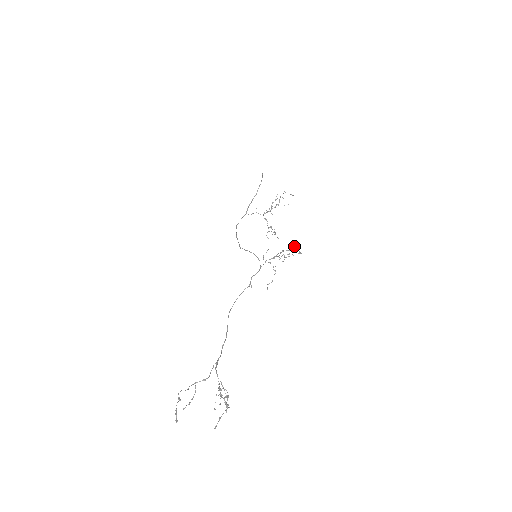
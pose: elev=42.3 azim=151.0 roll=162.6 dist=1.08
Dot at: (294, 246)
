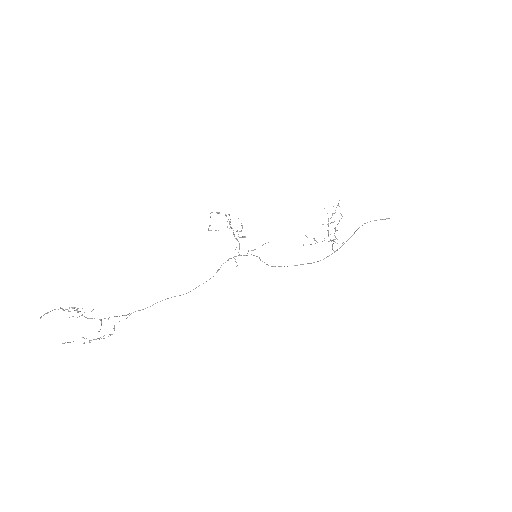
Dot at: occluded
